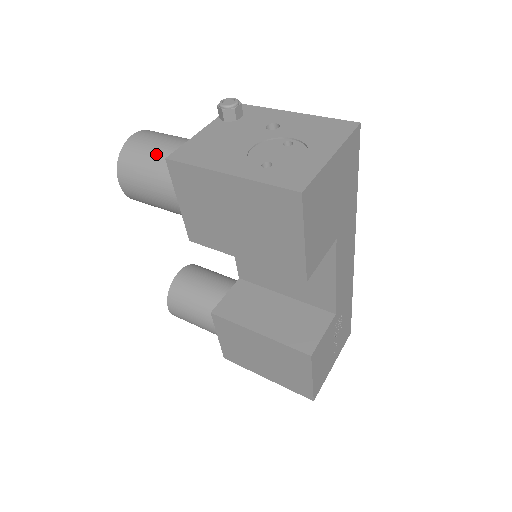
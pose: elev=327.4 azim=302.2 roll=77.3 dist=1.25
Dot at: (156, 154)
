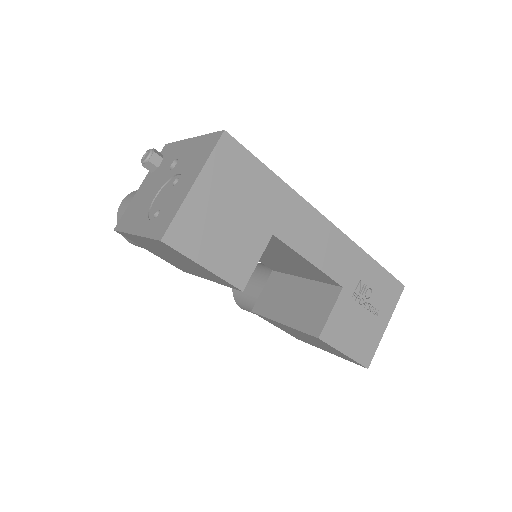
Dot at: occluded
